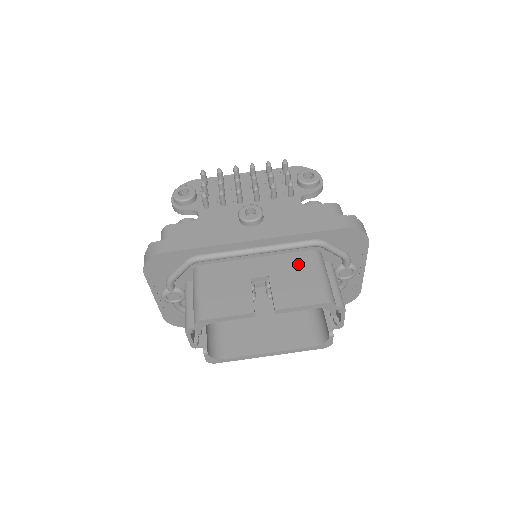
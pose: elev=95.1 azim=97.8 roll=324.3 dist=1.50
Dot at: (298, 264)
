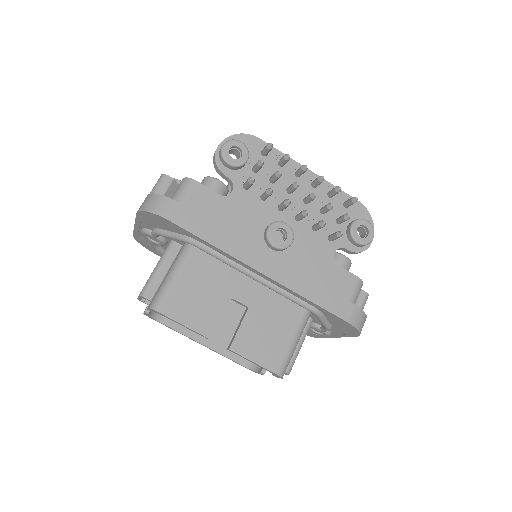
Dot at: (283, 314)
